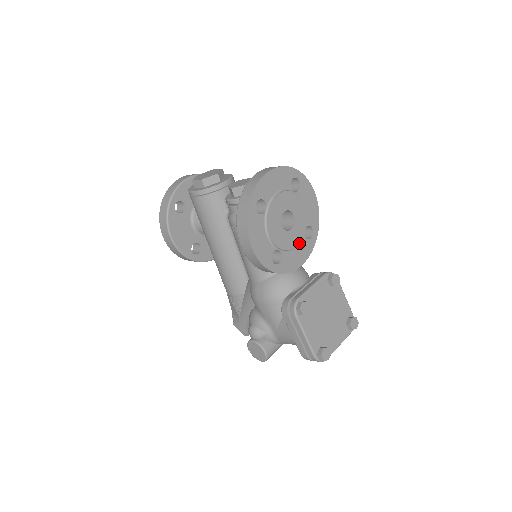
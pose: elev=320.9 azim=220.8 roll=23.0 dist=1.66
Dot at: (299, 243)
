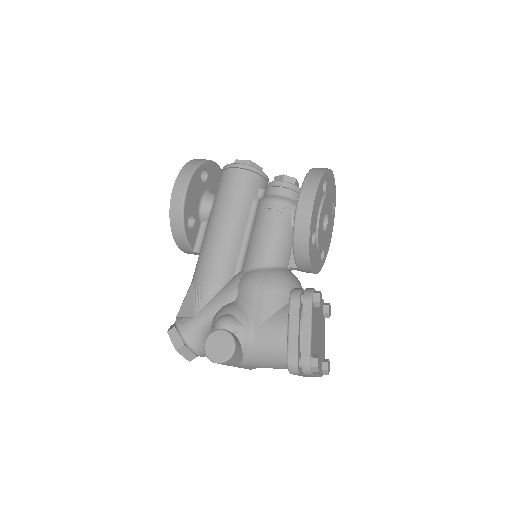
Dot at: (319, 252)
